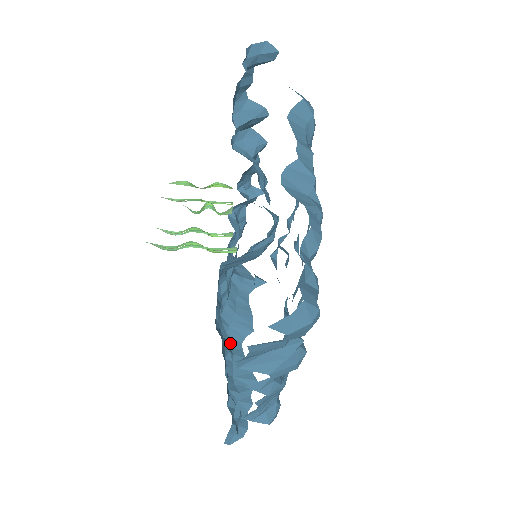
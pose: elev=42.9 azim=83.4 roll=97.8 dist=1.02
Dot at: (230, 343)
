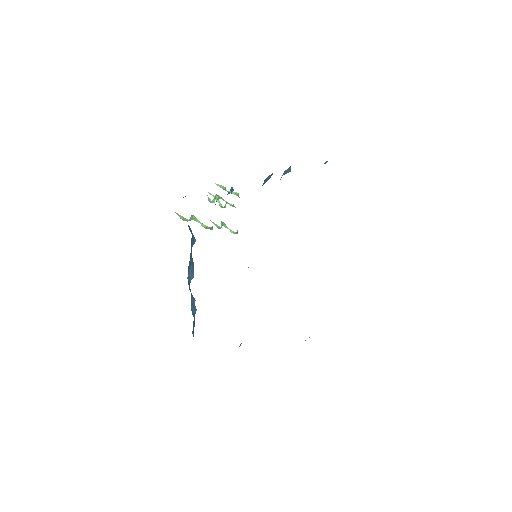
Dot at: occluded
